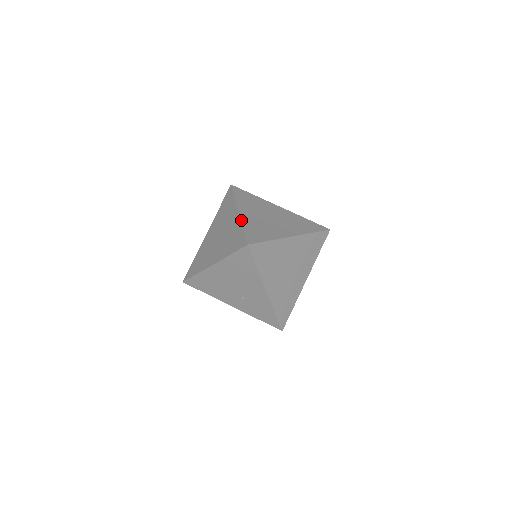
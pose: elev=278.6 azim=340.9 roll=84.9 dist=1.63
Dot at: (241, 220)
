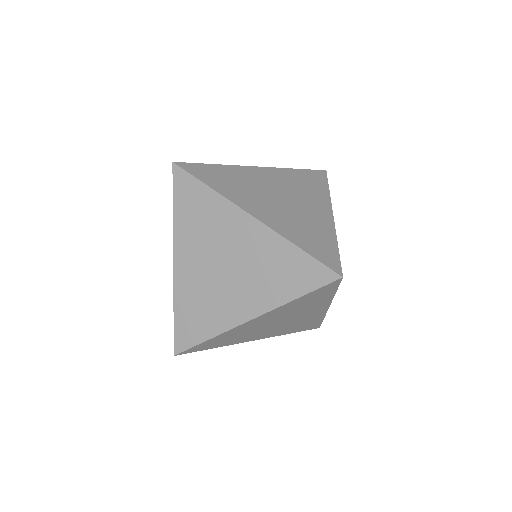
Dot at: (235, 165)
